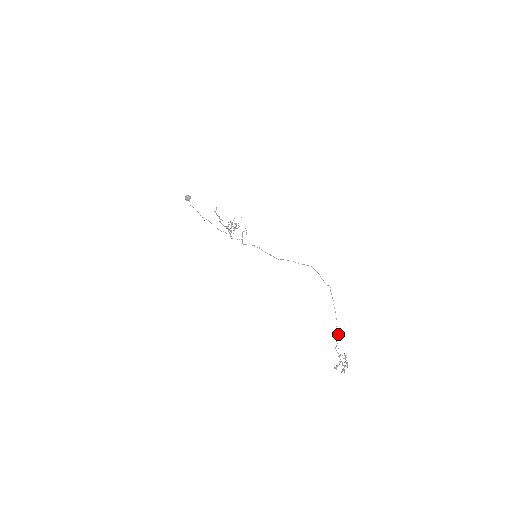
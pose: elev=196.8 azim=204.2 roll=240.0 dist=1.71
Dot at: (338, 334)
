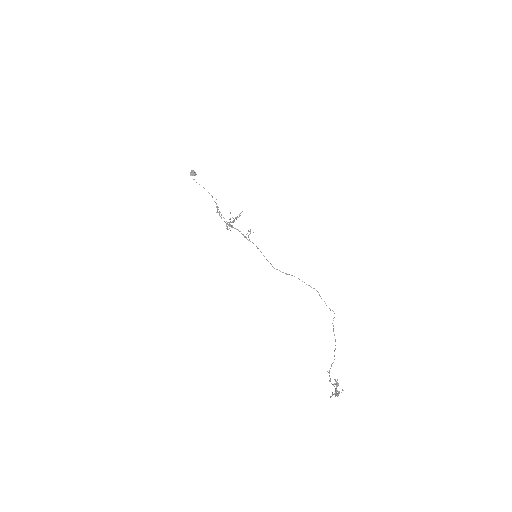
Dot at: occluded
